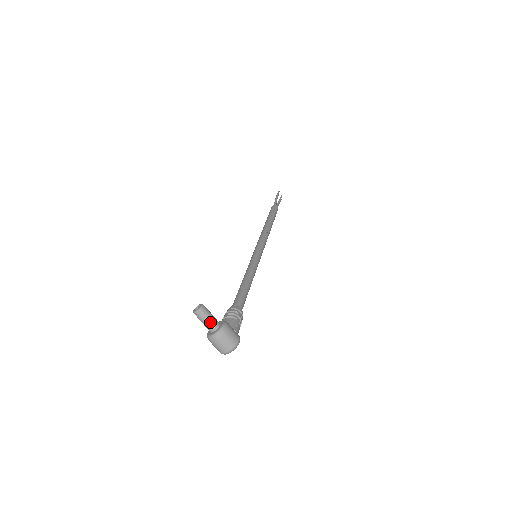
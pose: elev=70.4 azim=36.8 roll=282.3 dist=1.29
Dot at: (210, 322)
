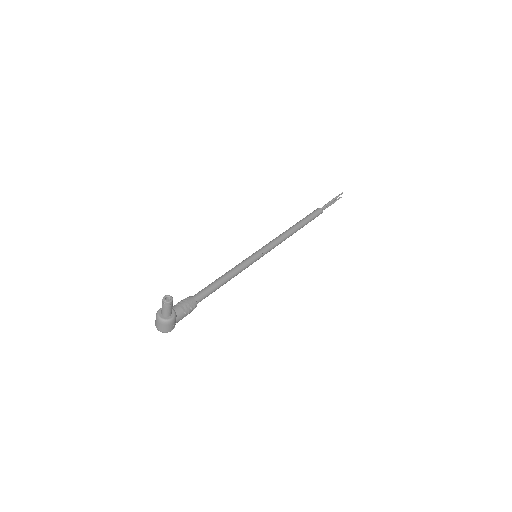
Dot at: (166, 312)
